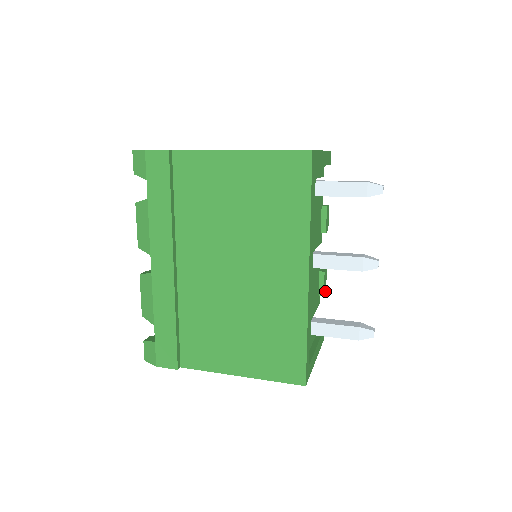
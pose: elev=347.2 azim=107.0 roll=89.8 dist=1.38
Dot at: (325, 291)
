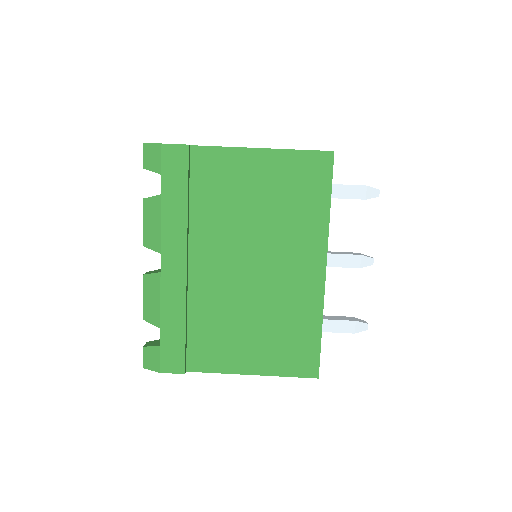
Dot at: occluded
